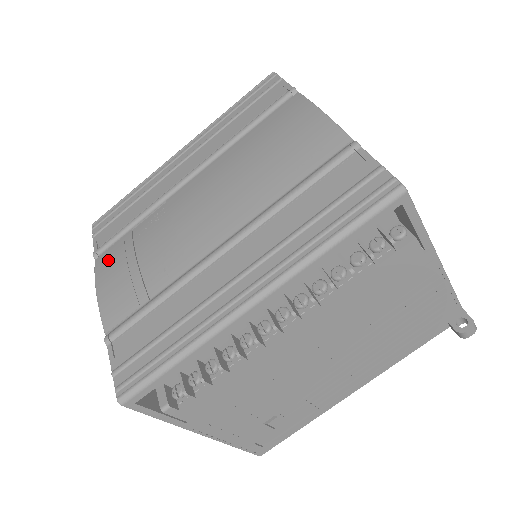
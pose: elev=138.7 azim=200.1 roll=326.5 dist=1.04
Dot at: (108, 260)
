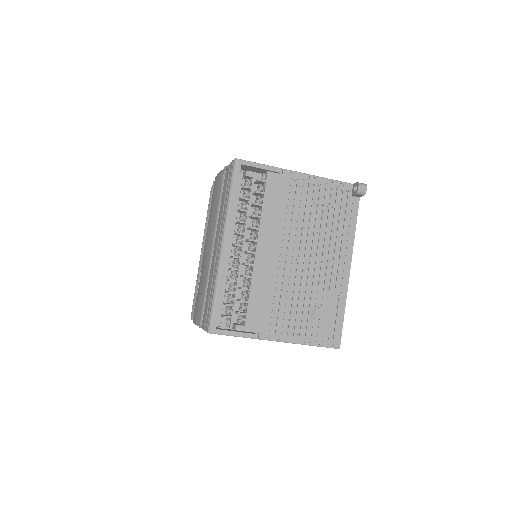
Dot at: occluded
